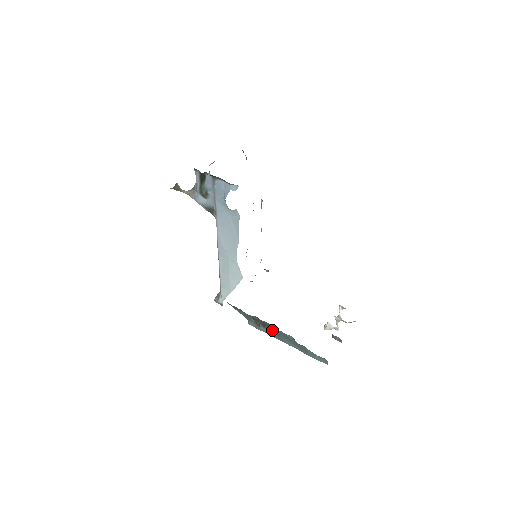
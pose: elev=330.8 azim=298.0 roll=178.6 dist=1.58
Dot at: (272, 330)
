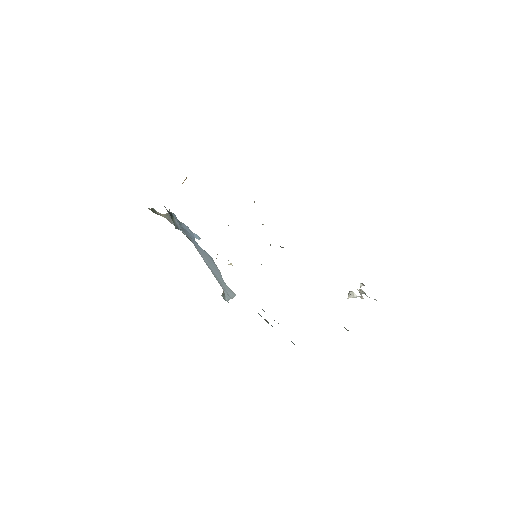
Dot at: occluded
